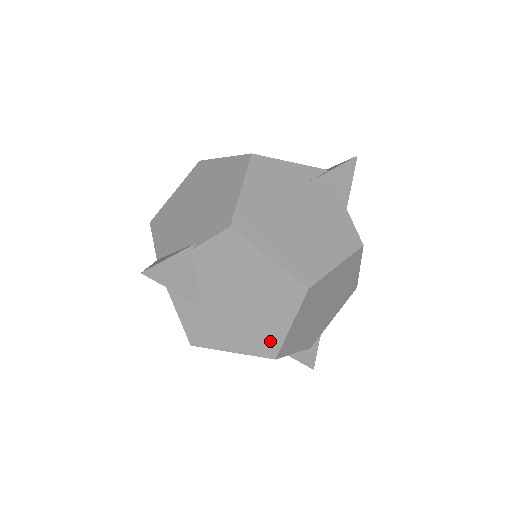
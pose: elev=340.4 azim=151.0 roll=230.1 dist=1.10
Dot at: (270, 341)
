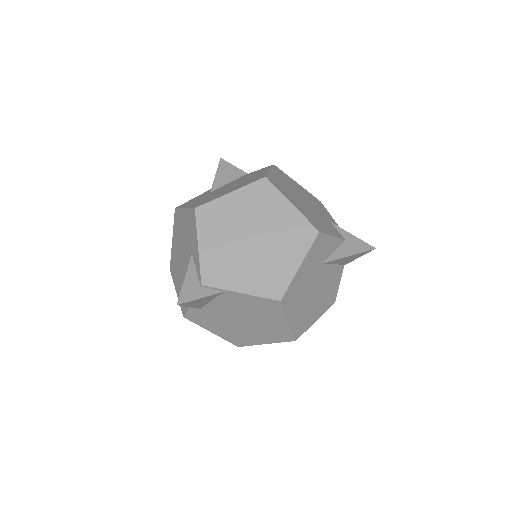
Dot at: (209, 200)
